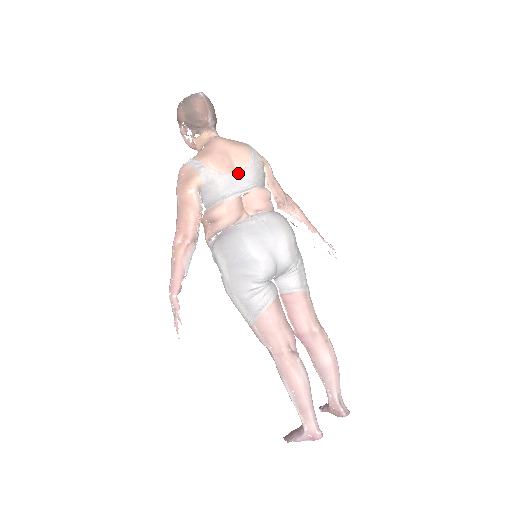
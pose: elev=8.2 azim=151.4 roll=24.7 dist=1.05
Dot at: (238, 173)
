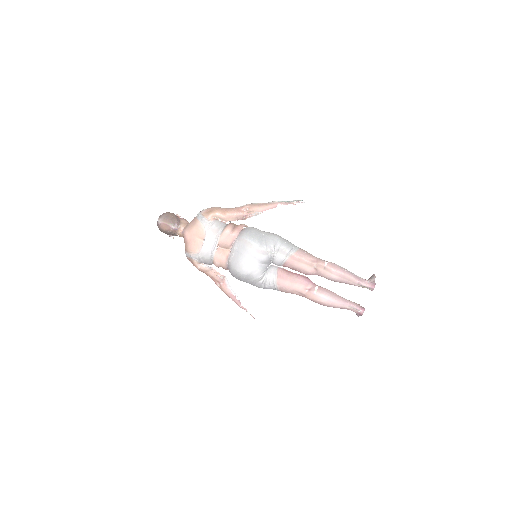
Dot at: (205, 243)
